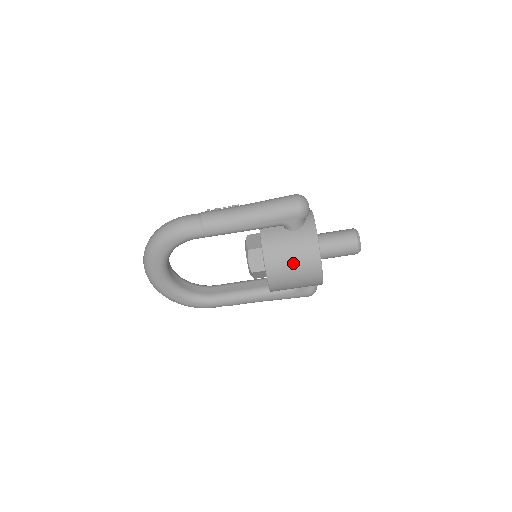
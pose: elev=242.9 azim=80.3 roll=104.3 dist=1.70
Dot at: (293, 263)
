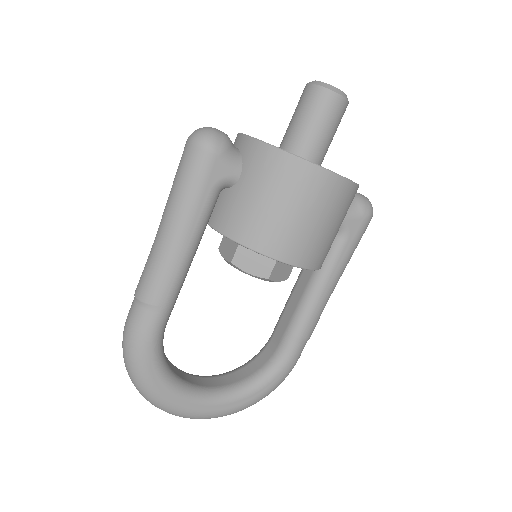
Dot at: (285, 209)
